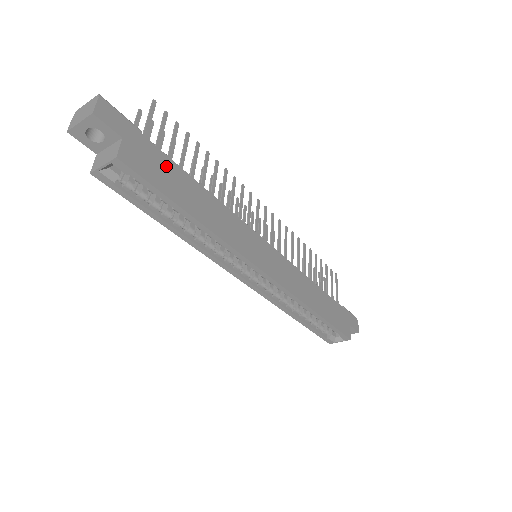
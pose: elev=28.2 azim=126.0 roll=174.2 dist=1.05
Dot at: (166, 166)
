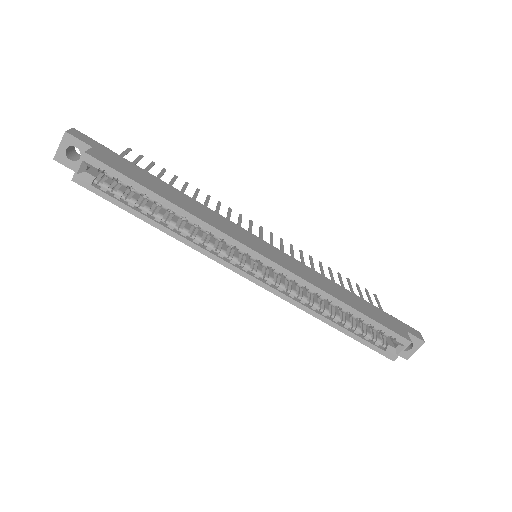
Dot at: (136, 170)
